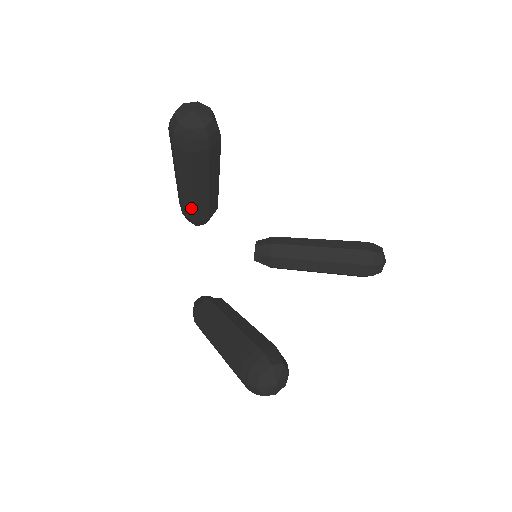
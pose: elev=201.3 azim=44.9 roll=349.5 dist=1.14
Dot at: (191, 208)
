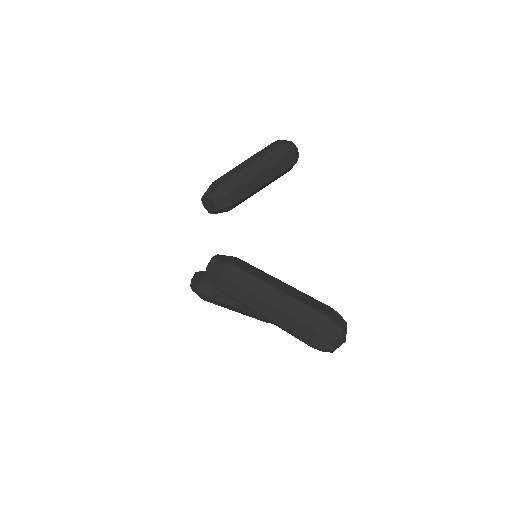
Dot at: occluded
